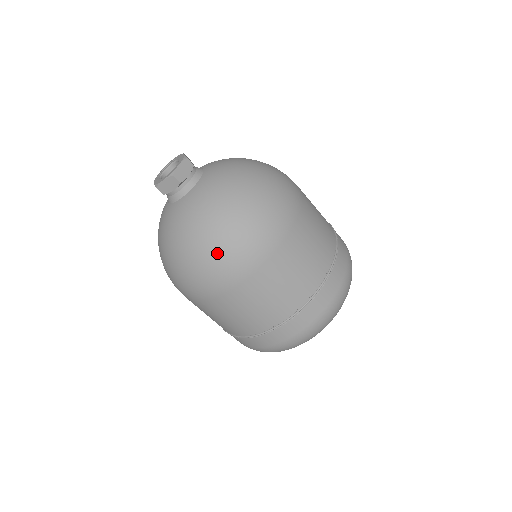
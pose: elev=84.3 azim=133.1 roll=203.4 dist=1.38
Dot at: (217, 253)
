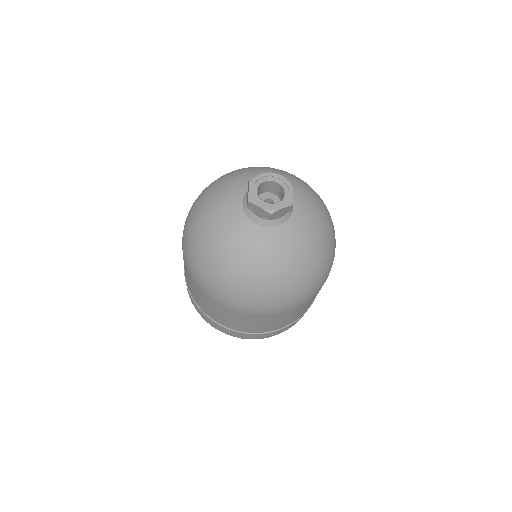
Dot at: (244, 293)
